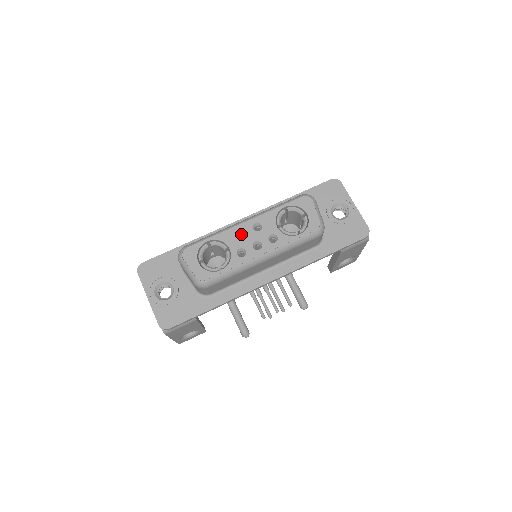
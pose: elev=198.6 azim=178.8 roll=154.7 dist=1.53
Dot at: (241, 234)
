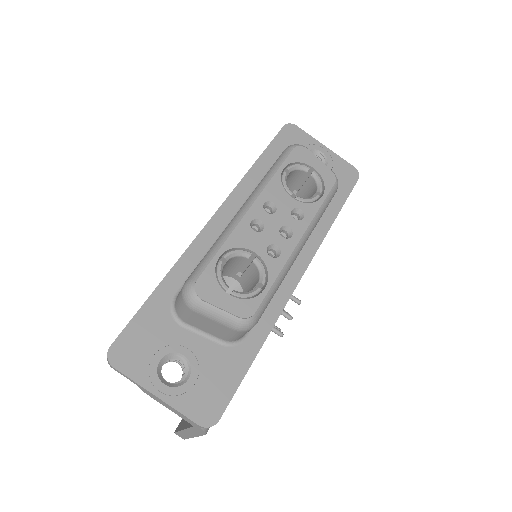
Dot at: occluded
